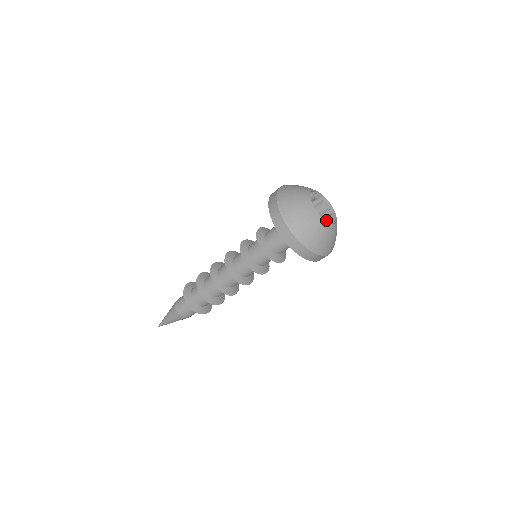
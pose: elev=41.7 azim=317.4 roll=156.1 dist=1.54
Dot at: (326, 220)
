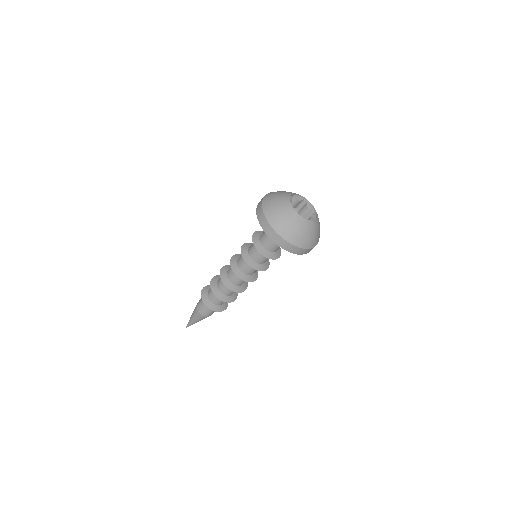
Dot at: (306, 211)
